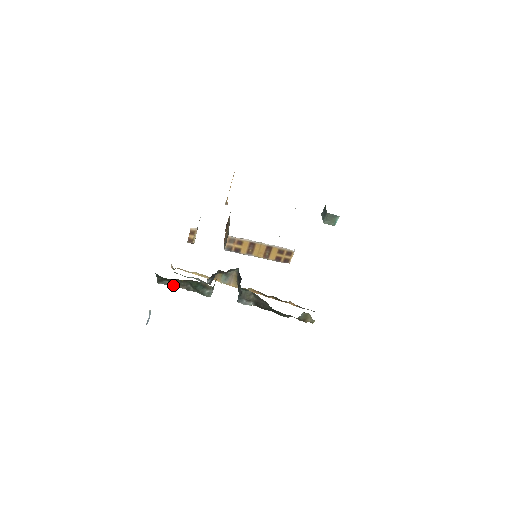
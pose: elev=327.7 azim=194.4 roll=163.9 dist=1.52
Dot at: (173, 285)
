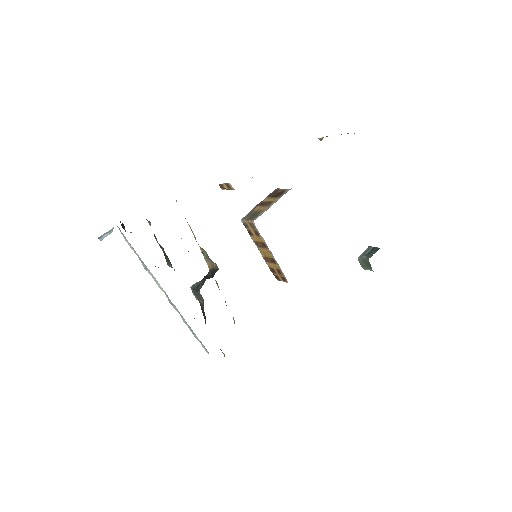
Dot at: occluded
